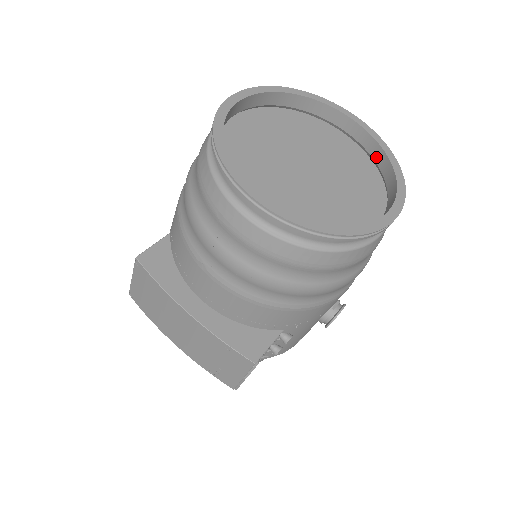
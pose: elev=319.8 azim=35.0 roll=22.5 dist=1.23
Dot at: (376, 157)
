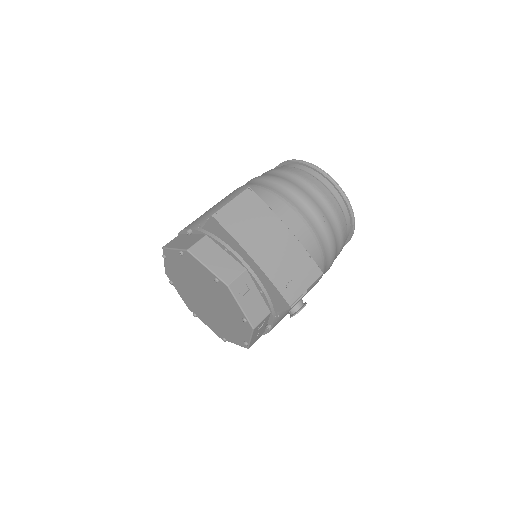
Dot at: occluded
